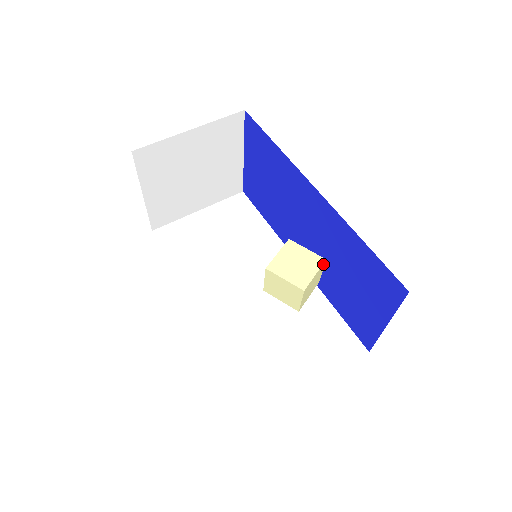
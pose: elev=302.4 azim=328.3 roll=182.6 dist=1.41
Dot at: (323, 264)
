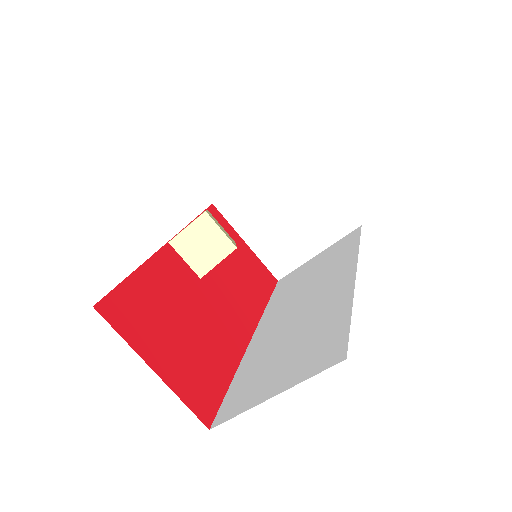
Dot at: (204, 217)
